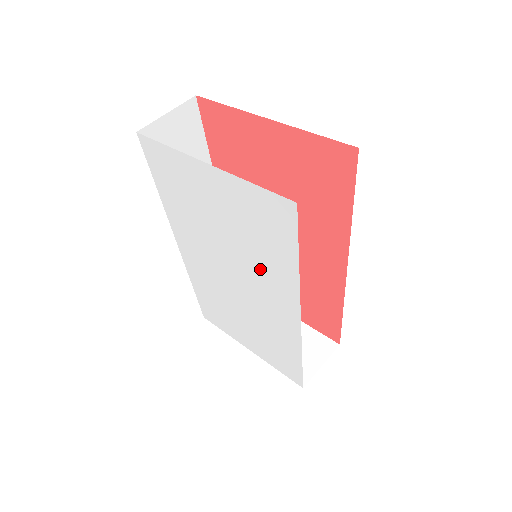
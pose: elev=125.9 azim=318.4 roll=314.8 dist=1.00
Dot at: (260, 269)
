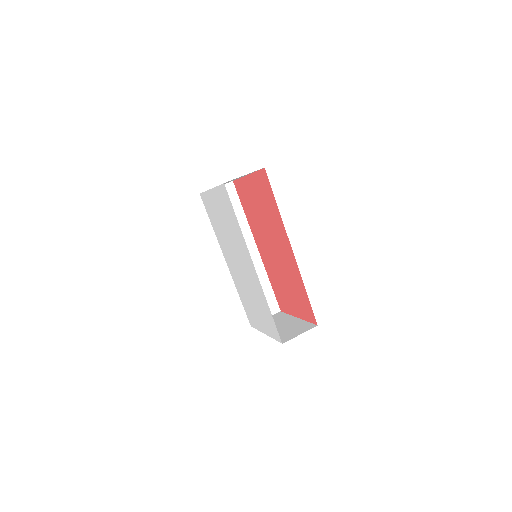
Dot at: (237, 242)
